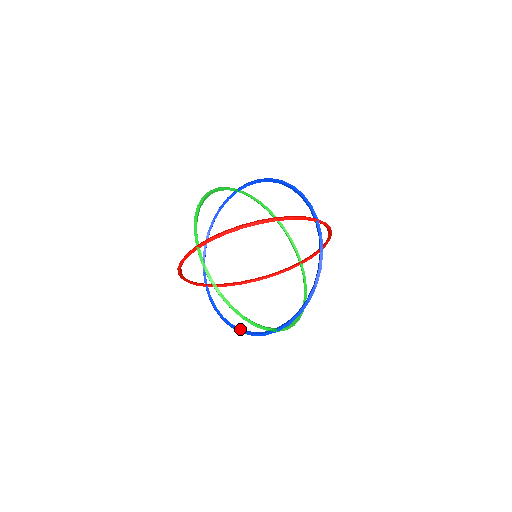
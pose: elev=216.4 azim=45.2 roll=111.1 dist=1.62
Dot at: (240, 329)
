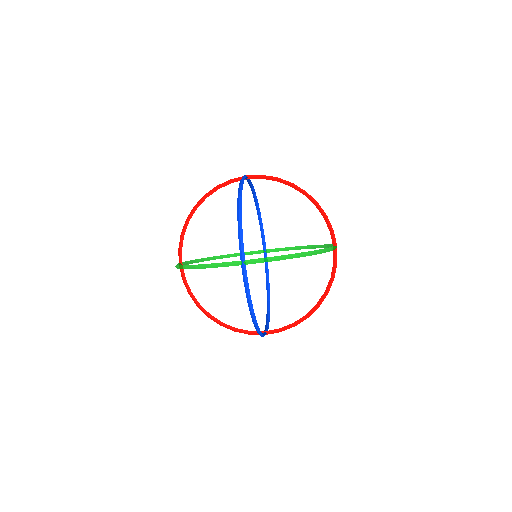
Dot at: (251, 312)
